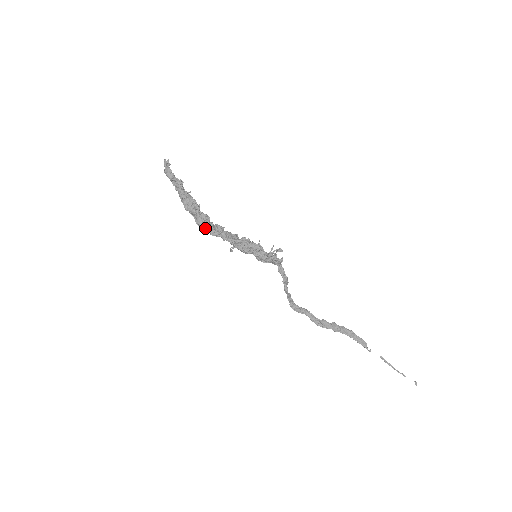
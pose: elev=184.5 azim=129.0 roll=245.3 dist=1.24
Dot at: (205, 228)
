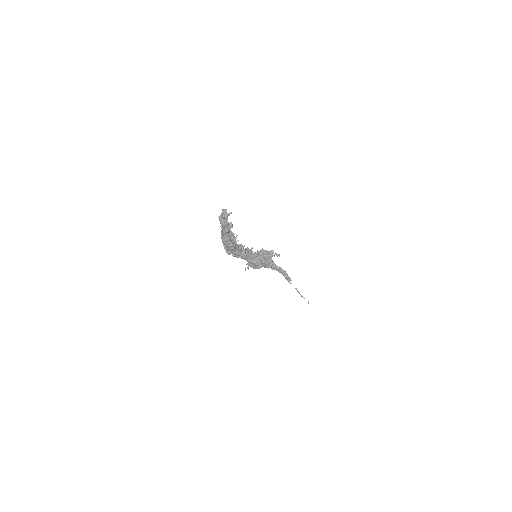
Dot at: (232, 254)
